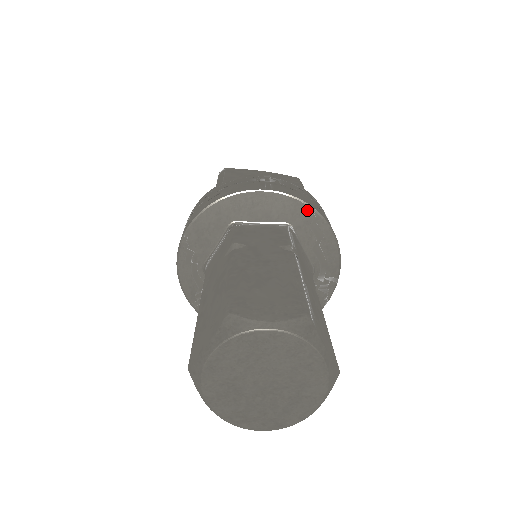
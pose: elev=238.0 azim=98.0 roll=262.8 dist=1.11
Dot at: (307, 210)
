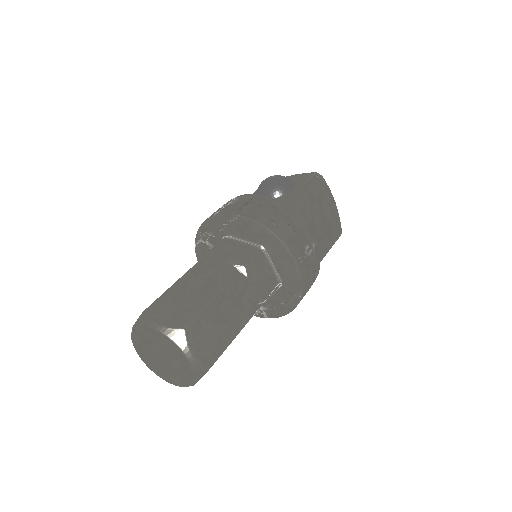
Dot at: (297, 291)
